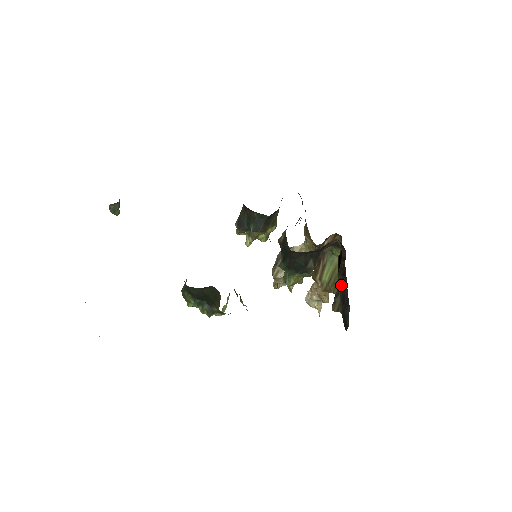
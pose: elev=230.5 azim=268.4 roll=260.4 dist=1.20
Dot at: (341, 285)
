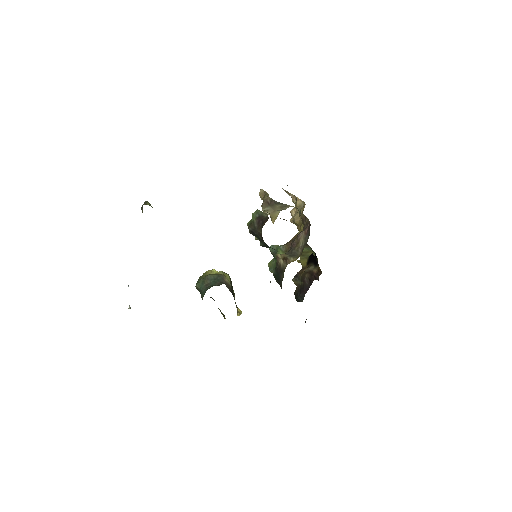
Dot at: (305, 285)
